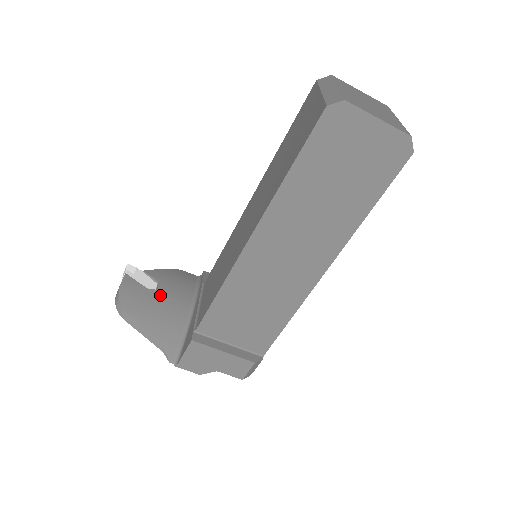
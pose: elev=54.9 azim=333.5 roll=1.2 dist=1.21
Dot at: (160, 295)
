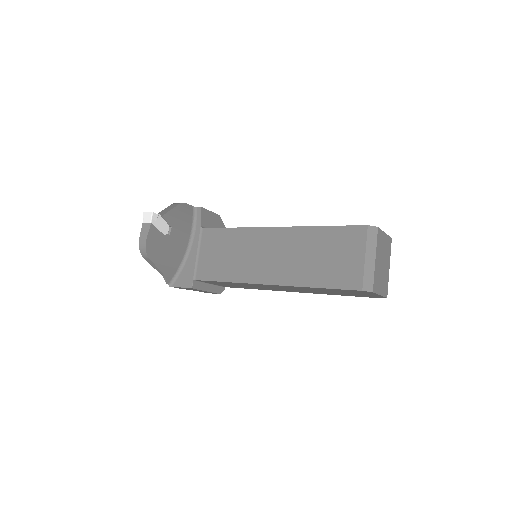
Dot at: (171, 239)
